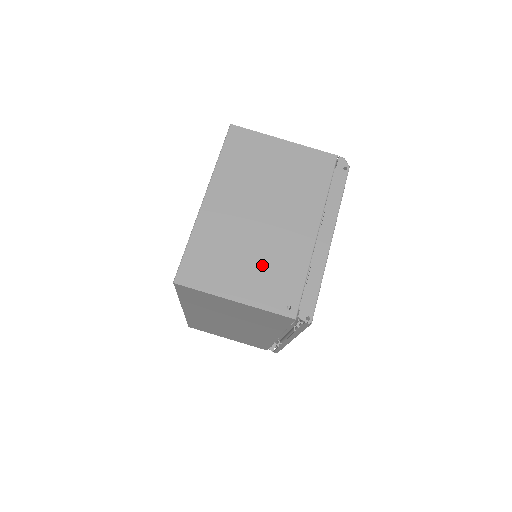
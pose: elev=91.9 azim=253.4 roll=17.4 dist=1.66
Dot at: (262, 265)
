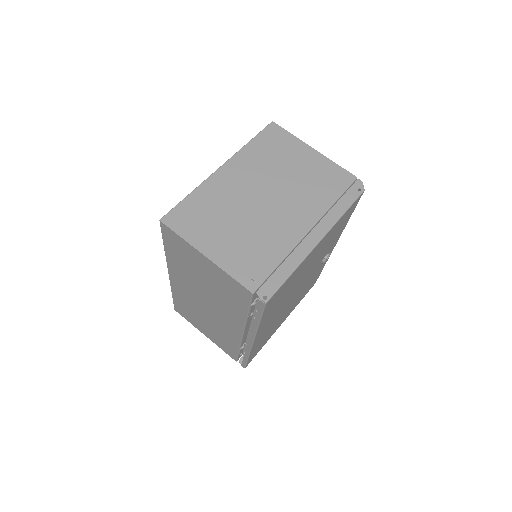
Dot at: (244, 237)
